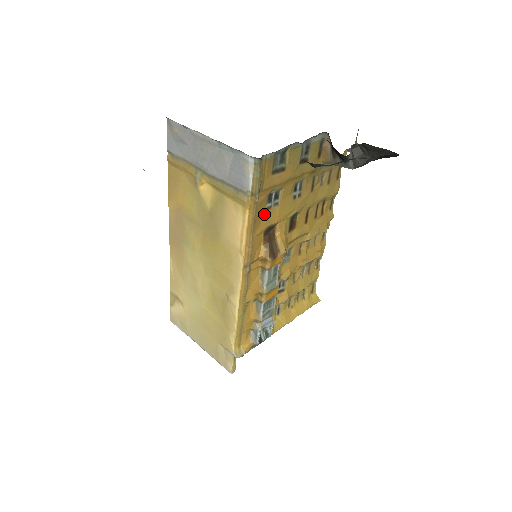
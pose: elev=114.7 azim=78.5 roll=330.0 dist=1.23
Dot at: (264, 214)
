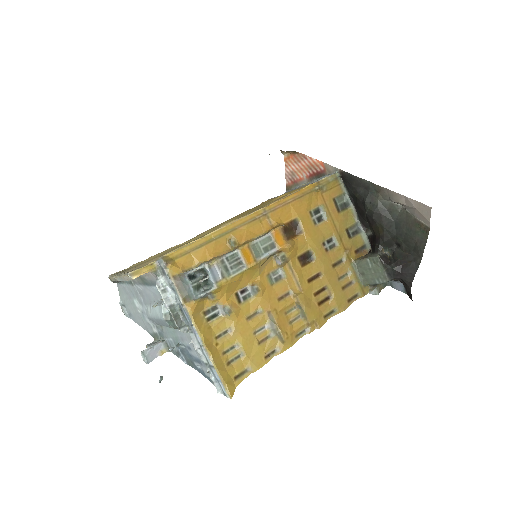
Dot at: (306, 209)
